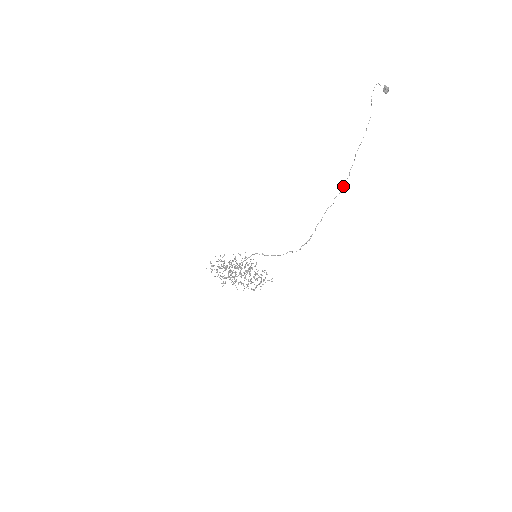
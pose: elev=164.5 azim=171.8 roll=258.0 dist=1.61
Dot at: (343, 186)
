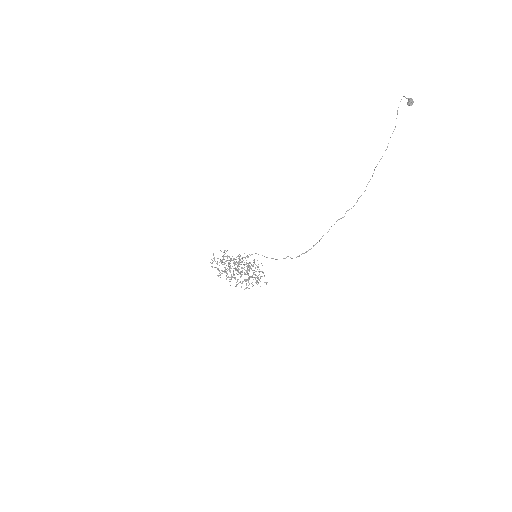
Dot at: (357, 200)
